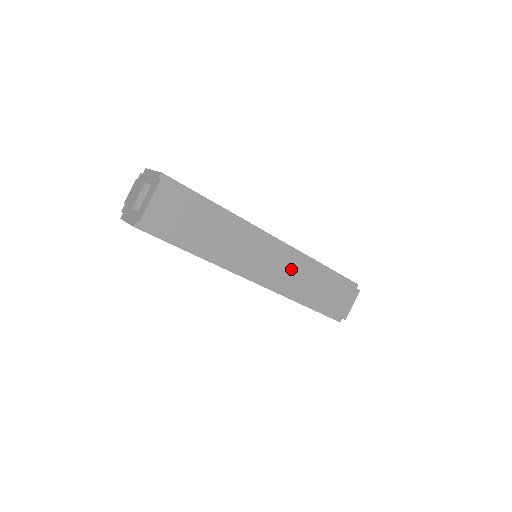
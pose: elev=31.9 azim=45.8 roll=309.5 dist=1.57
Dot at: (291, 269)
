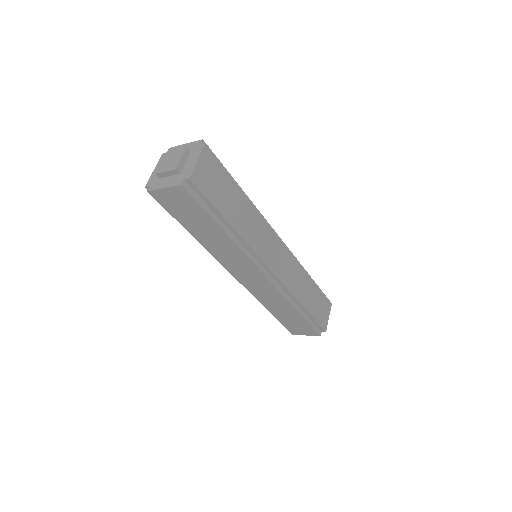
Dot at: (290, 267)
